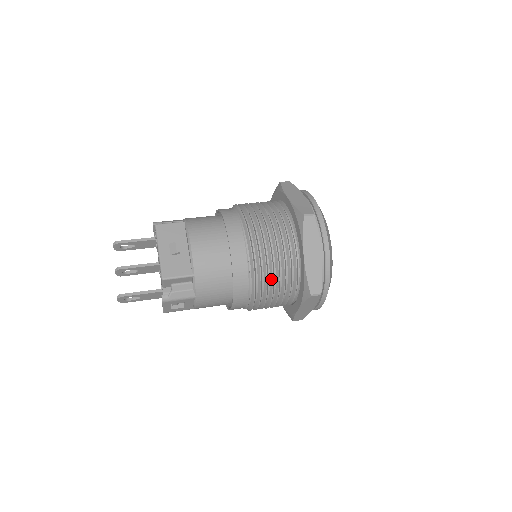
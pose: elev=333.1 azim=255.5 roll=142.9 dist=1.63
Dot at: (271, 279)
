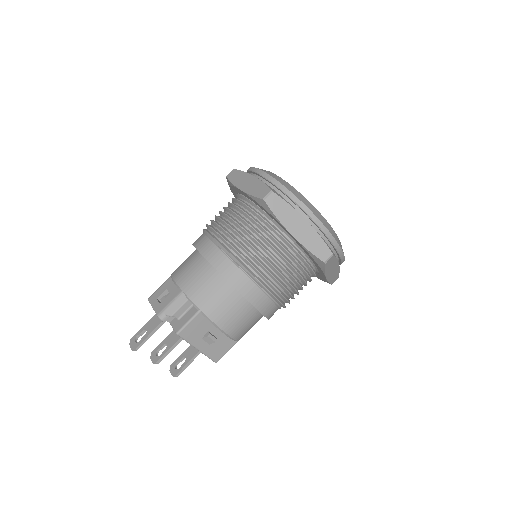
Dot at: occluded
